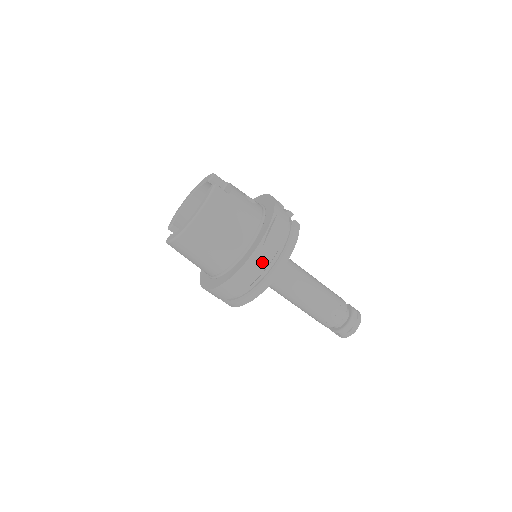
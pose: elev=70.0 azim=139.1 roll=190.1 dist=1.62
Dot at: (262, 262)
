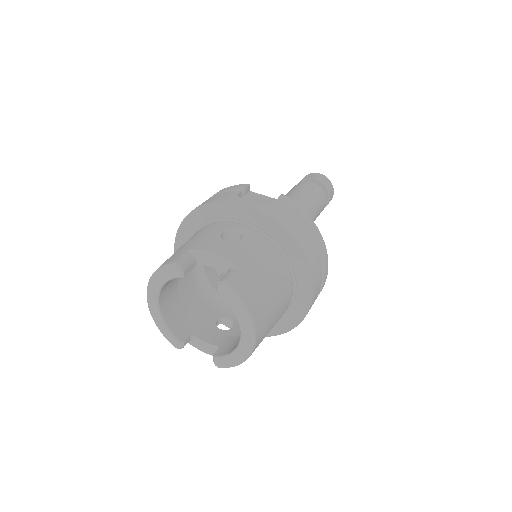
Dot at: (319, 274)
